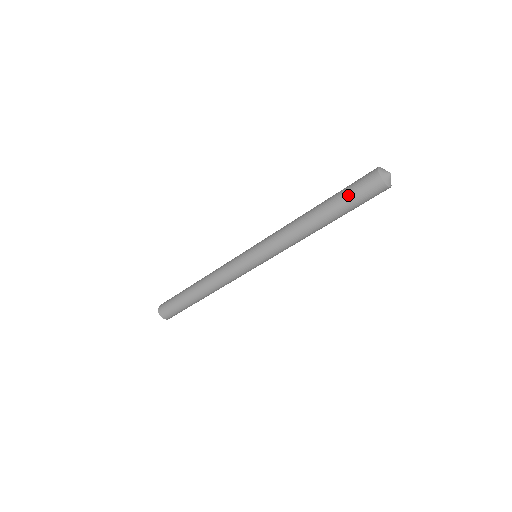
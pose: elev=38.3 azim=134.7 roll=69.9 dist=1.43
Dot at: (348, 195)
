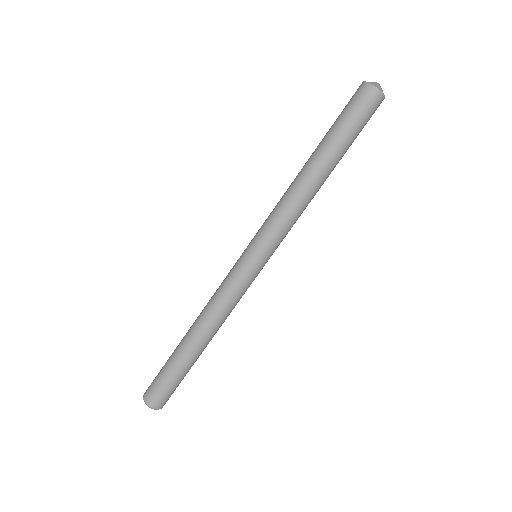
Dot at: (336, 119)
